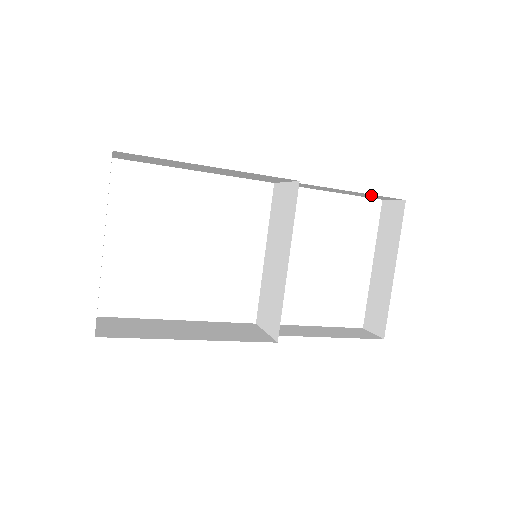
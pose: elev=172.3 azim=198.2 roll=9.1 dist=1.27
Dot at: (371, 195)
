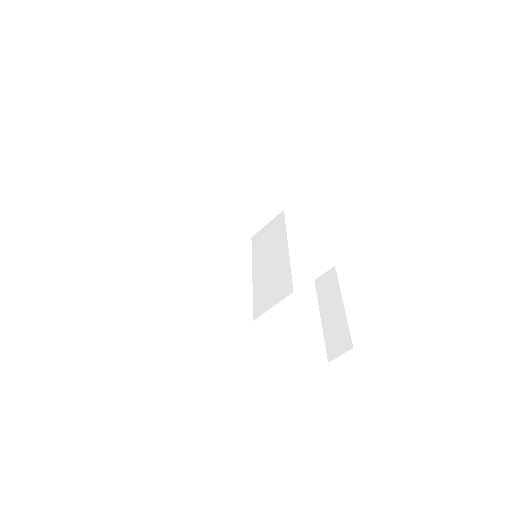
Dot at: (314, 258)
